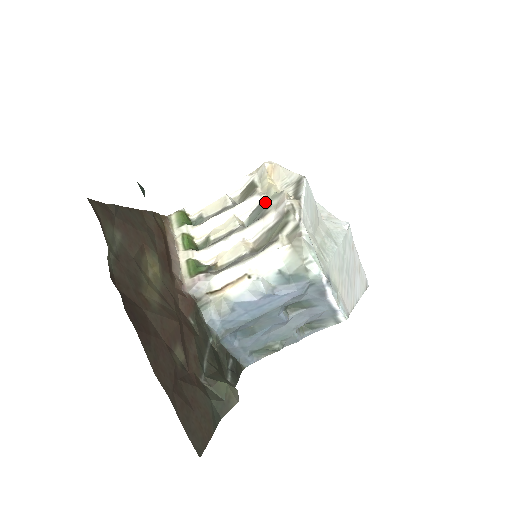
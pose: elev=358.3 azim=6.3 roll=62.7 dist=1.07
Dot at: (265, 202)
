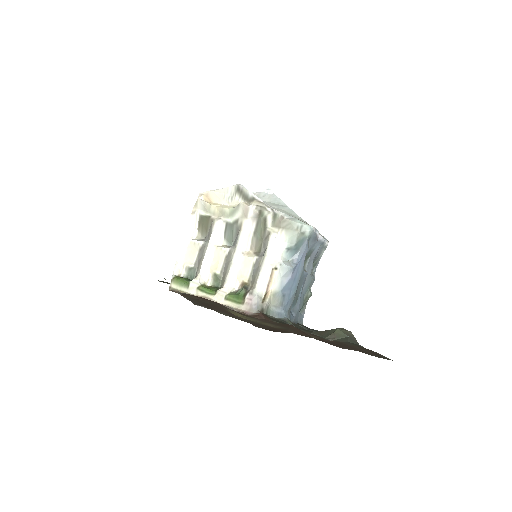
Dot at: (229, 220)
